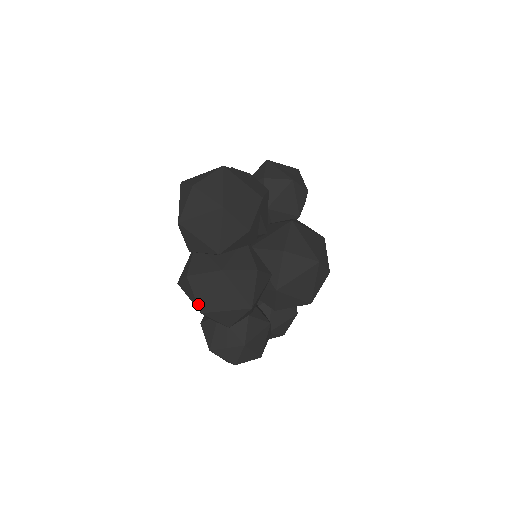
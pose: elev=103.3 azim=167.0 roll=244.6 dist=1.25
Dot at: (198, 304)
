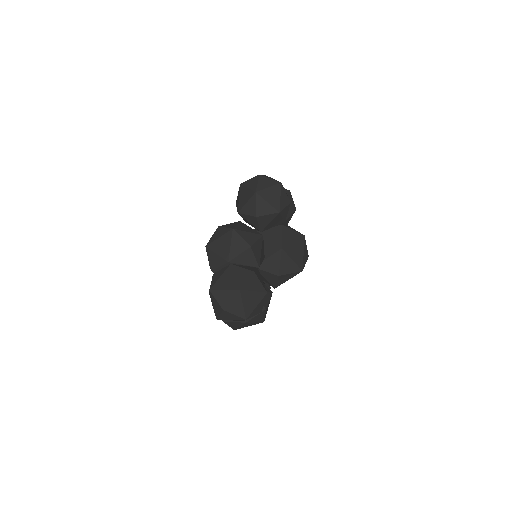
Dot at: (232, 328)
